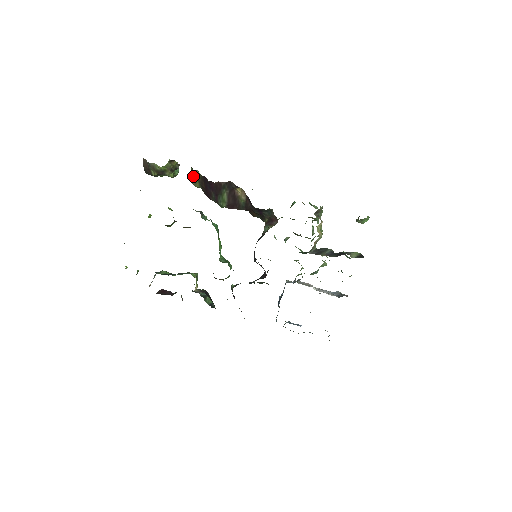
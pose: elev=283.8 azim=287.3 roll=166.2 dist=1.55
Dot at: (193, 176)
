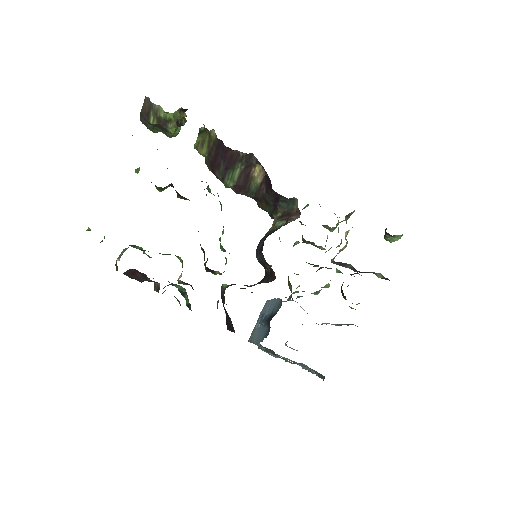
Dot at: (201, 139)
